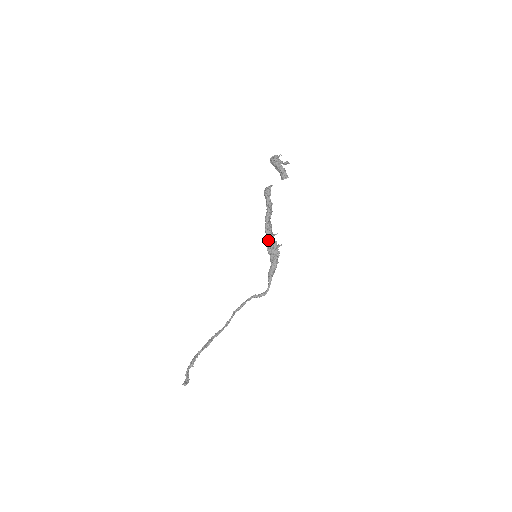
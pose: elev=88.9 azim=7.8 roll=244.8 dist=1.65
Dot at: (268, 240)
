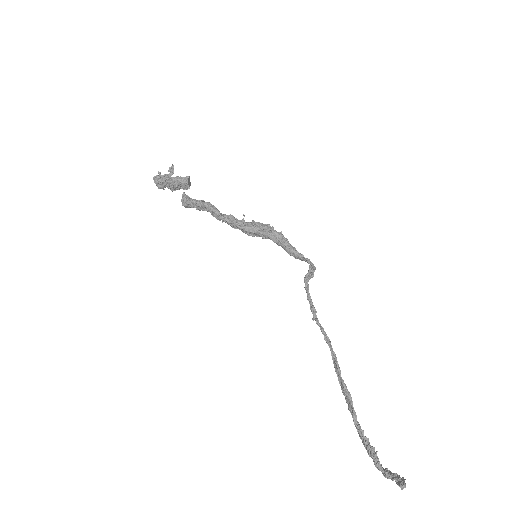
Dot at: (242, 224)
